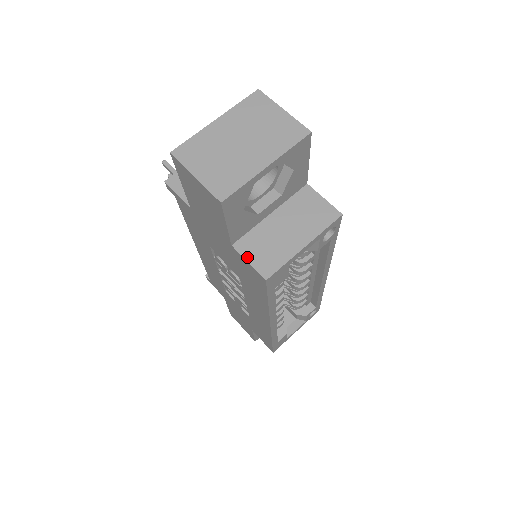
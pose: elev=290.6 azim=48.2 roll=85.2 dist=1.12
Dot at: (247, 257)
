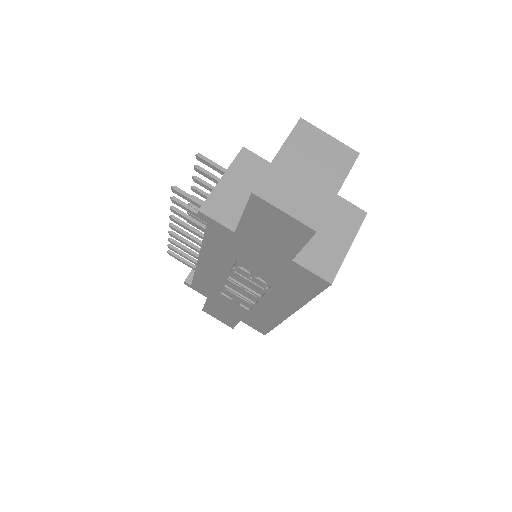
Dot at: (309, 268)
